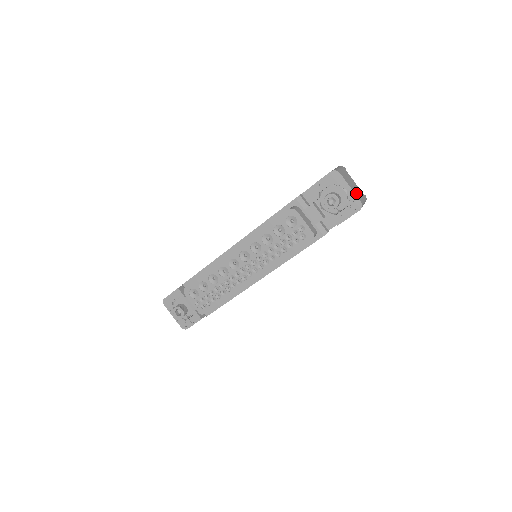
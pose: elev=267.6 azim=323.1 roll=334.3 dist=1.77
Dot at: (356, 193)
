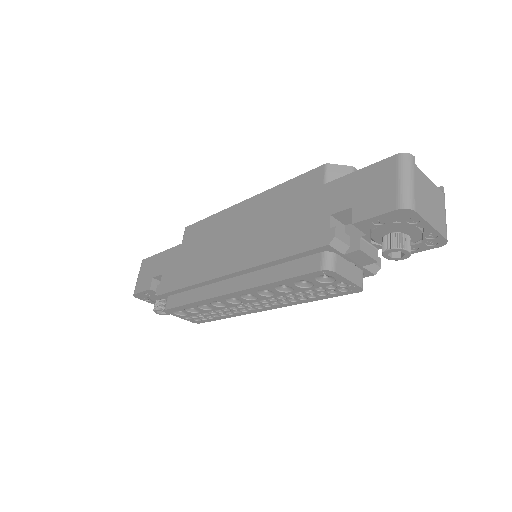
Dot at: (438, 224)
